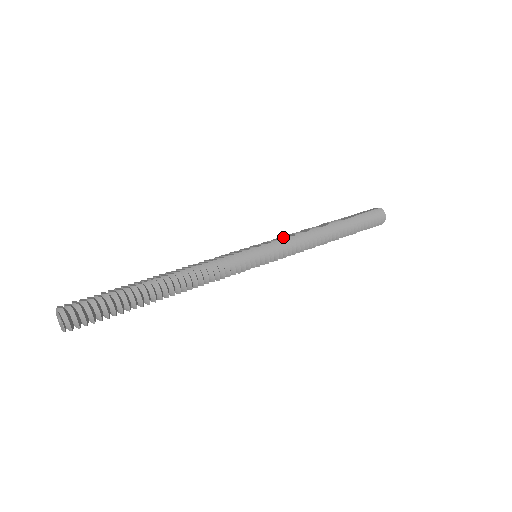
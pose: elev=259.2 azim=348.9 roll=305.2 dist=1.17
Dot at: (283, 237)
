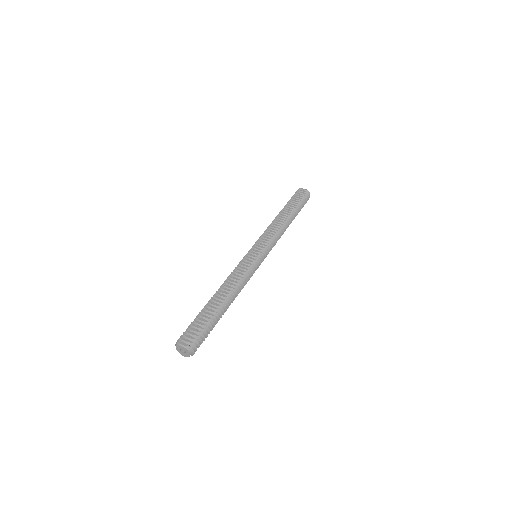
Dot at: (267, 236)
